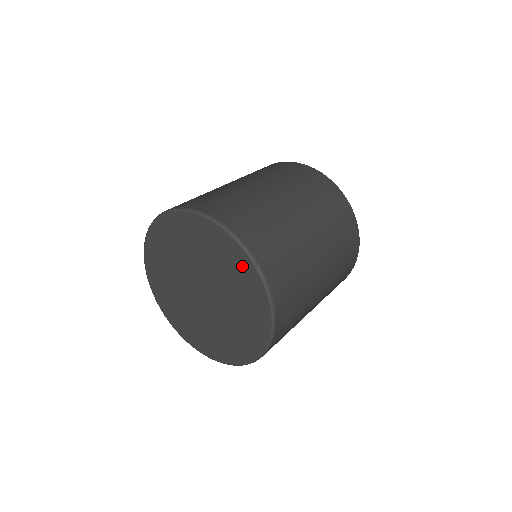
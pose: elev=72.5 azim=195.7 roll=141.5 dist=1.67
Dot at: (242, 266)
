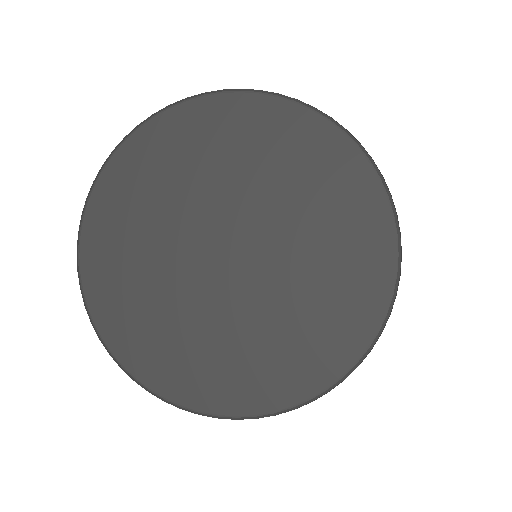
Dot at: (361, 206)
